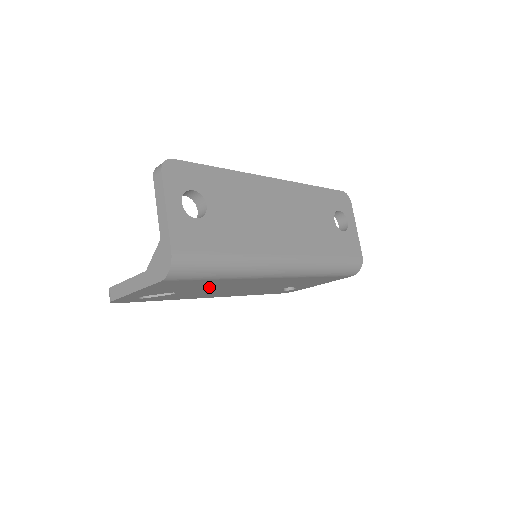
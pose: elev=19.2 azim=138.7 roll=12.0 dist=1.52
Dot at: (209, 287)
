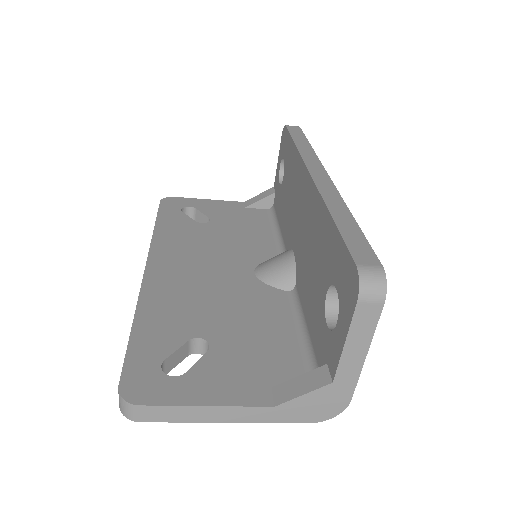
Dot at: occluded
